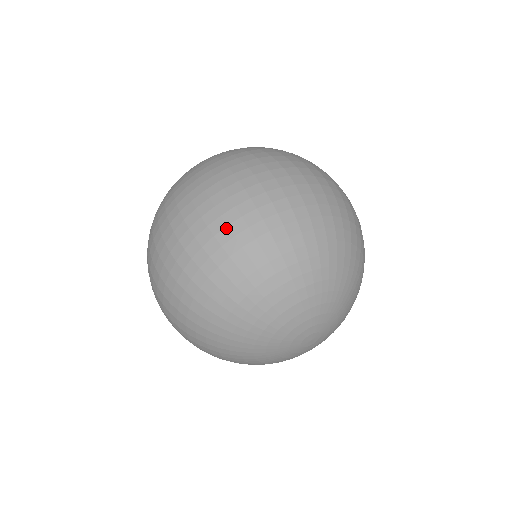
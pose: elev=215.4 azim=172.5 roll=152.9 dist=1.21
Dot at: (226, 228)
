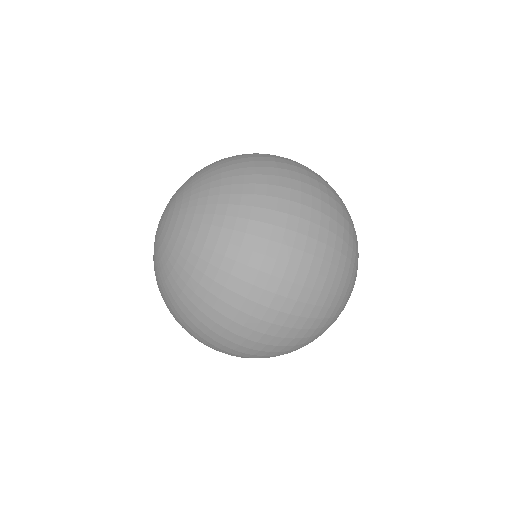
Dot at: (315, 307)
